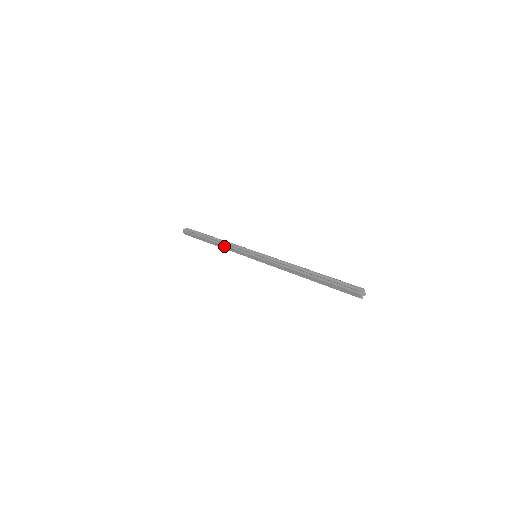
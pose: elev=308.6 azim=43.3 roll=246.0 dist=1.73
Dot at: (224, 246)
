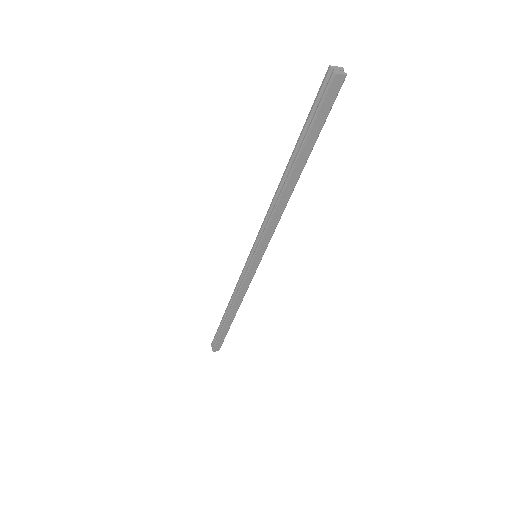
Dot at: (237, 301)
